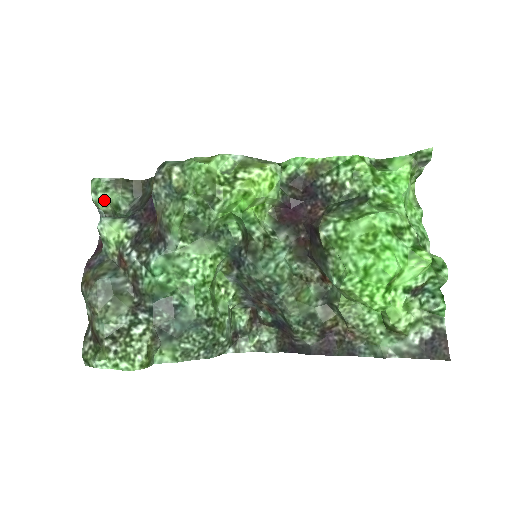
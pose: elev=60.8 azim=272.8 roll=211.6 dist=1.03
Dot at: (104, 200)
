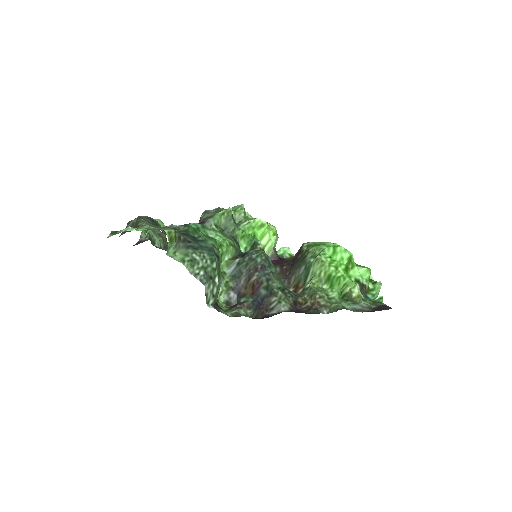
Dot at: (152, 231)
